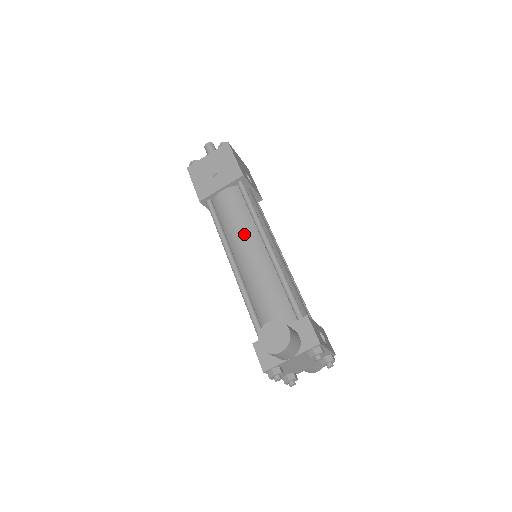
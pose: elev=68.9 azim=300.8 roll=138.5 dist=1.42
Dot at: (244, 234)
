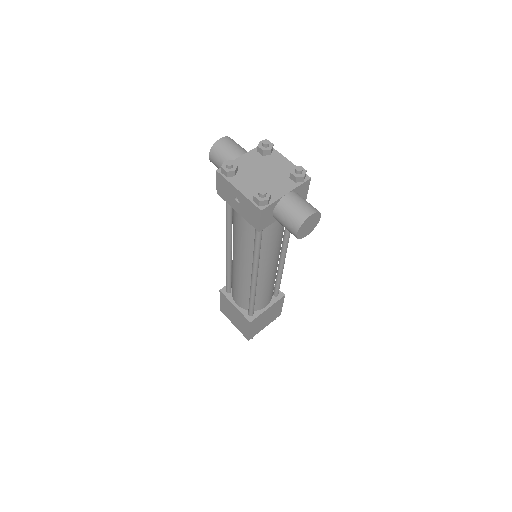
Dot at: occluded
